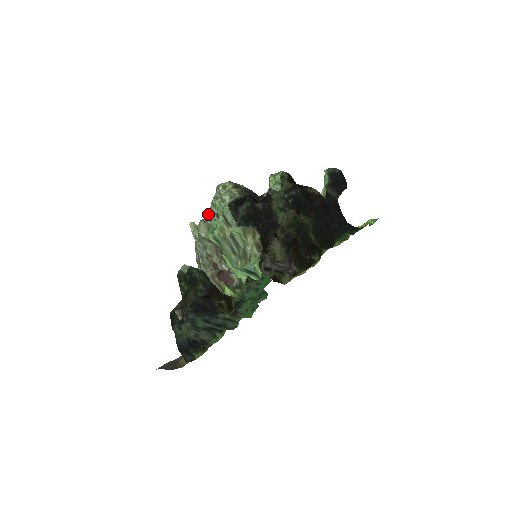
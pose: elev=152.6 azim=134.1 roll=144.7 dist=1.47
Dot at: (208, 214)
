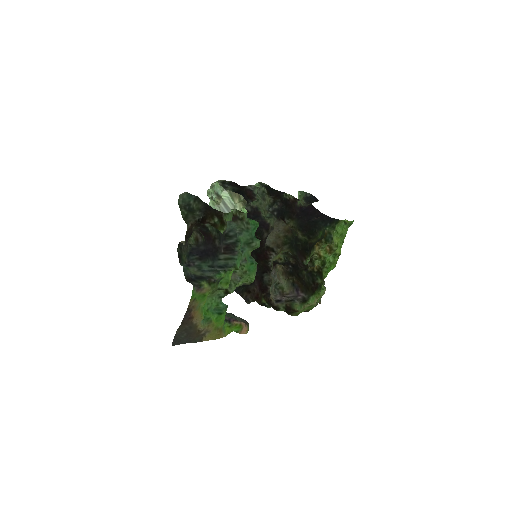
Dot at: occluded
